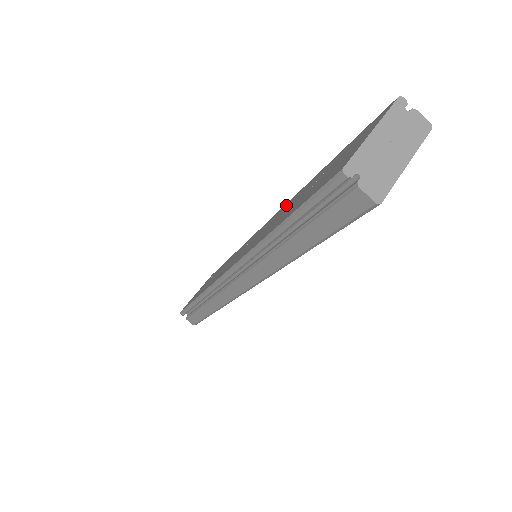
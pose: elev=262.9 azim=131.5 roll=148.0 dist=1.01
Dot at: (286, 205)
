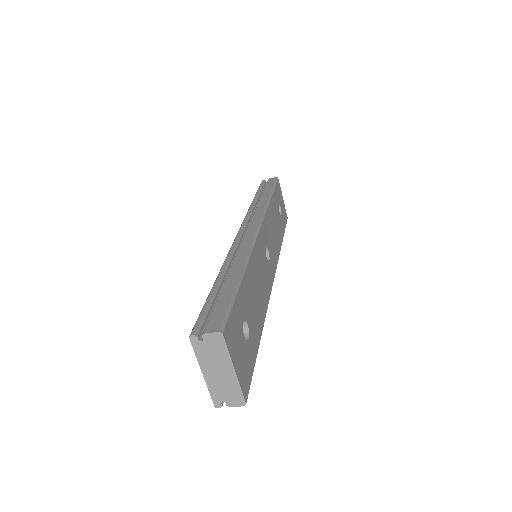
Dot at: occluded
